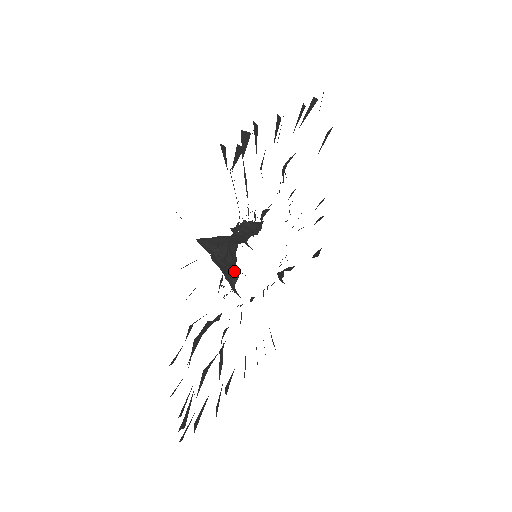
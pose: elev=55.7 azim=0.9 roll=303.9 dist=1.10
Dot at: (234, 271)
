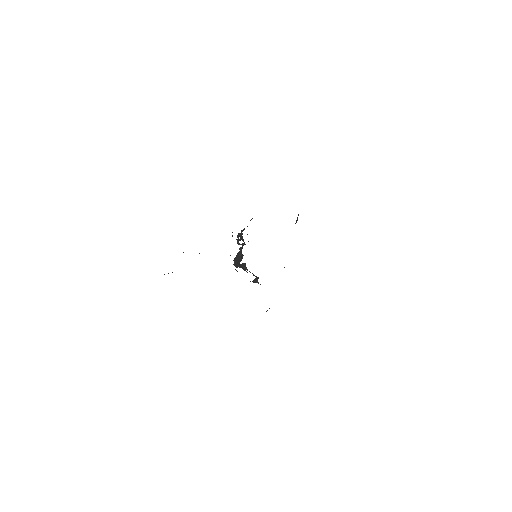
Dot at: (254, 275)
